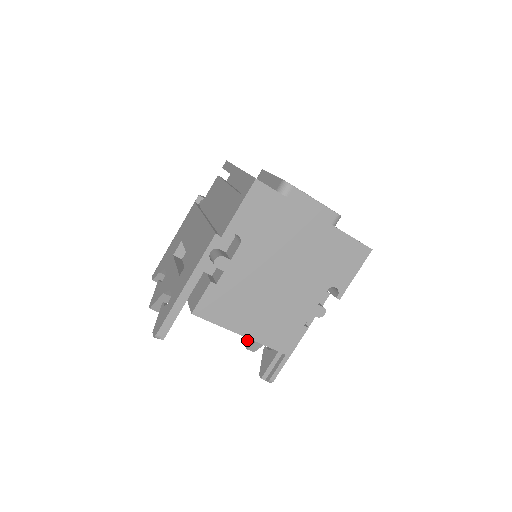
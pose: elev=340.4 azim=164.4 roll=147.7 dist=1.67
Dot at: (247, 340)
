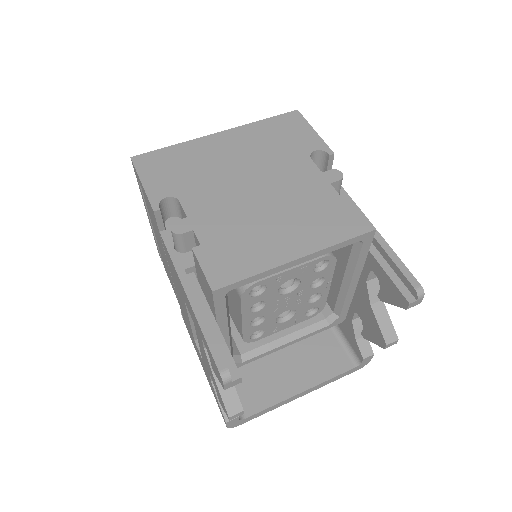
Dot at: (377, 344)
